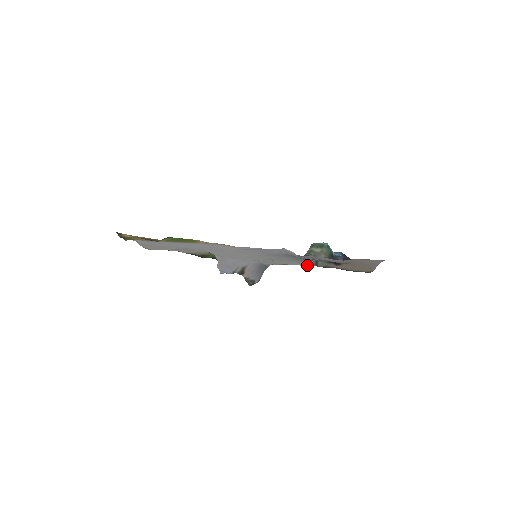
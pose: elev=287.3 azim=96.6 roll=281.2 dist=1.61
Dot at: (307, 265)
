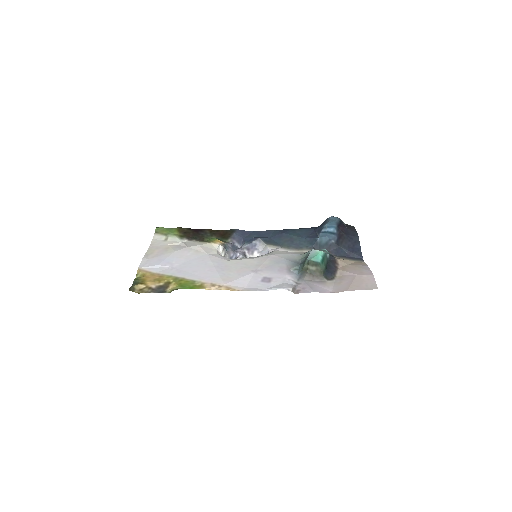
Dot at: (304, 252)
